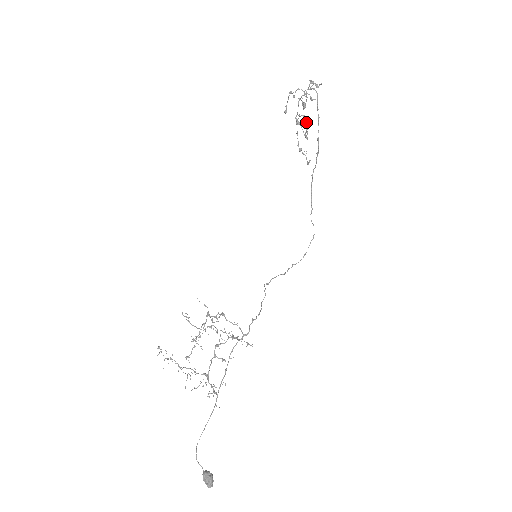
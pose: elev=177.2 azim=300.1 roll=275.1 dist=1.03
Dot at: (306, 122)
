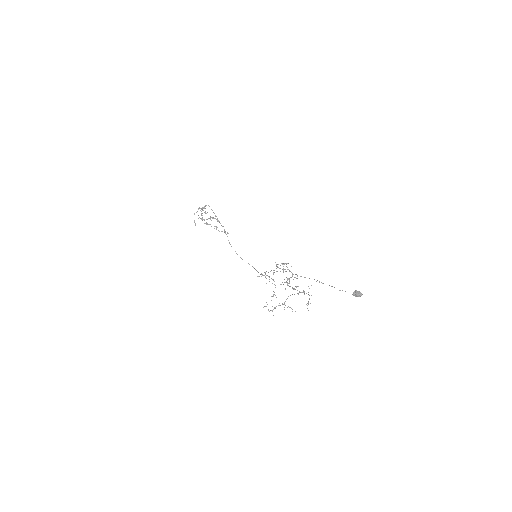
Dot at: (214, 218)
